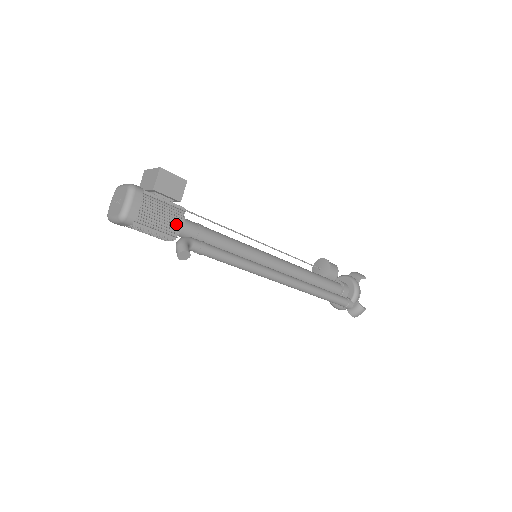
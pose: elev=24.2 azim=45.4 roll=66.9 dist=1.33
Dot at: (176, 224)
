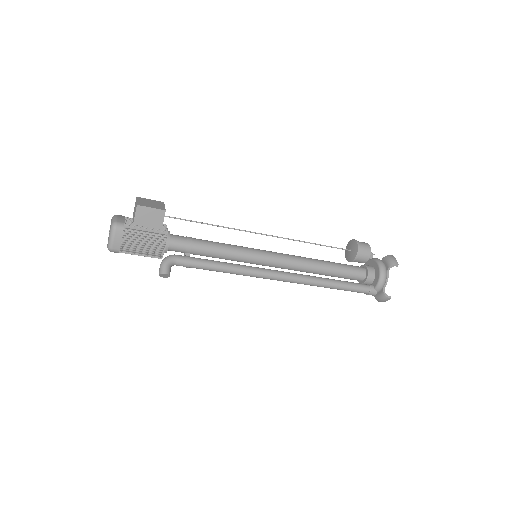
Dot at: (159, 248)
